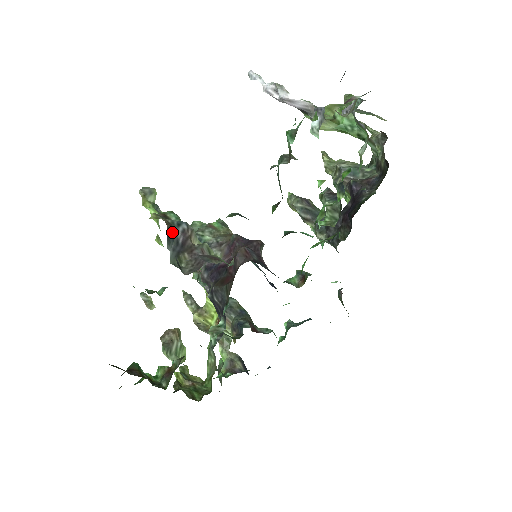
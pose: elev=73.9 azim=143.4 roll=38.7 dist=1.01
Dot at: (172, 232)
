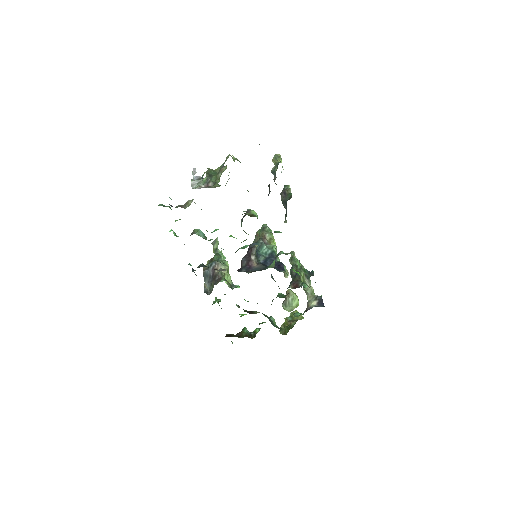
Dot at: (207, 273)
